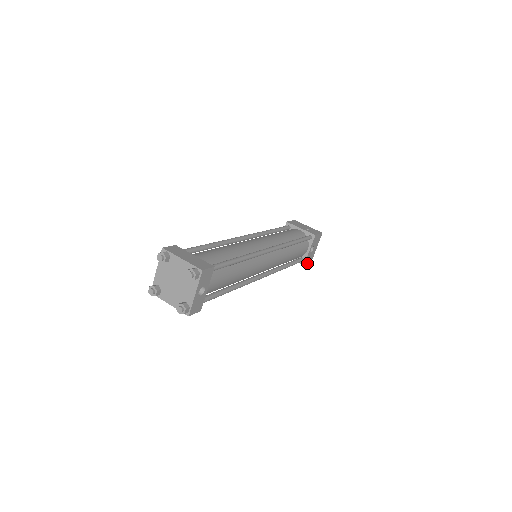
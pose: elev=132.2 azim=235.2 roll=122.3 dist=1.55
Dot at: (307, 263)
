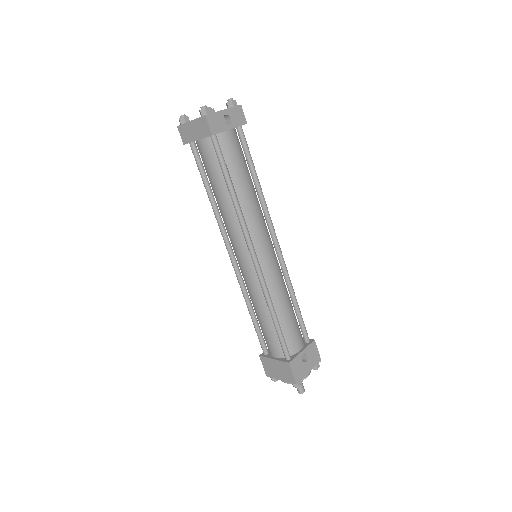
Dot at: (292, 373)
